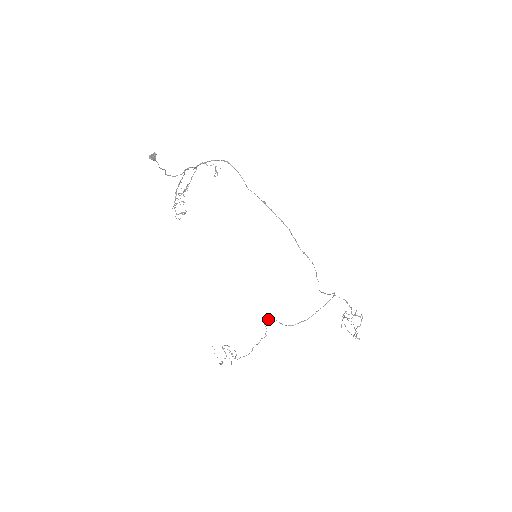
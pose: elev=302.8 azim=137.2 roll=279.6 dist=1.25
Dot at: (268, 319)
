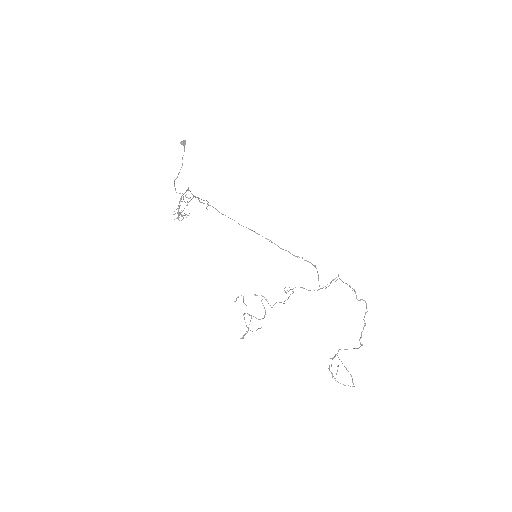
Dot at: (286, 292)
